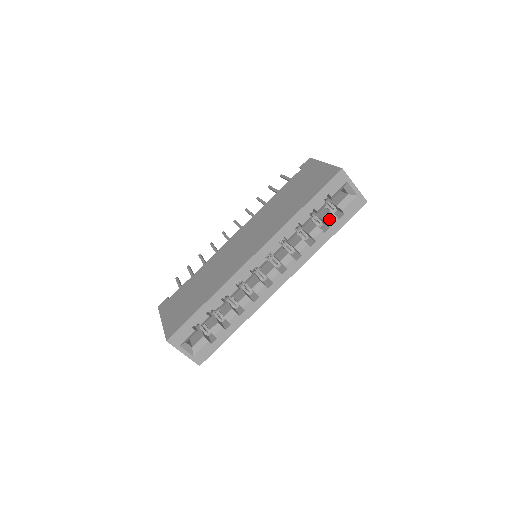
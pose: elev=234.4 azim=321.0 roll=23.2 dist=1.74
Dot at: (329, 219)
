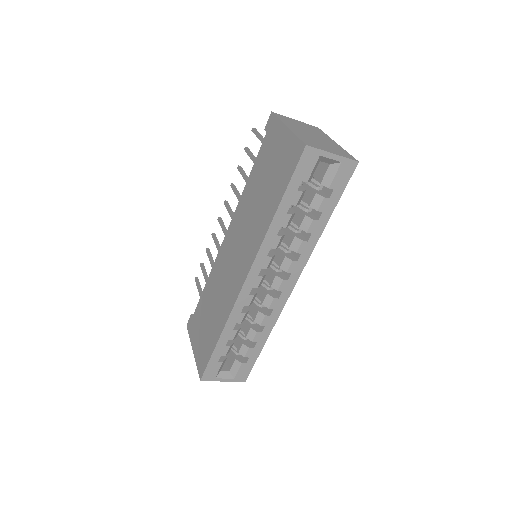
Dot at: (317, 204)
